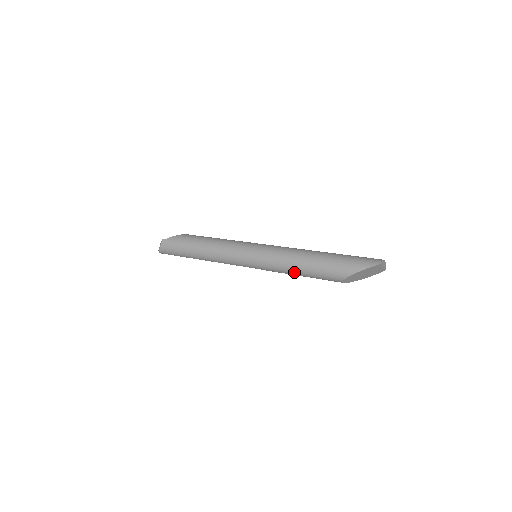
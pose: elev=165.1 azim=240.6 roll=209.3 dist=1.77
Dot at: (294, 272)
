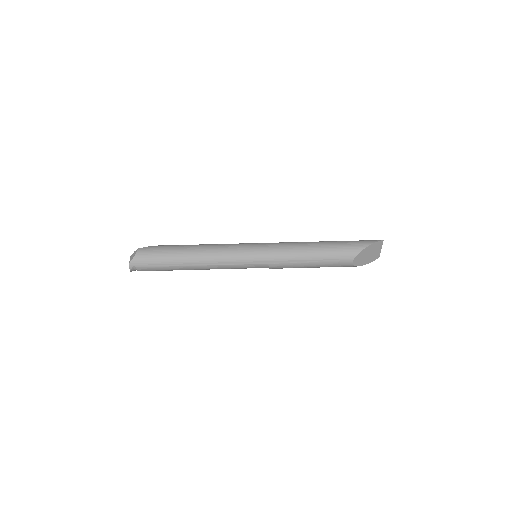
Dot at: (306, 258)
